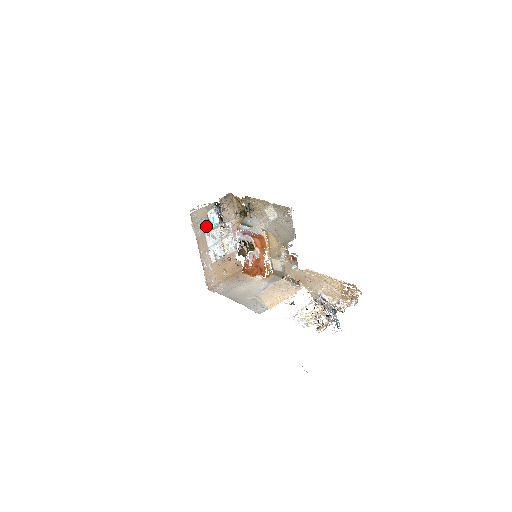
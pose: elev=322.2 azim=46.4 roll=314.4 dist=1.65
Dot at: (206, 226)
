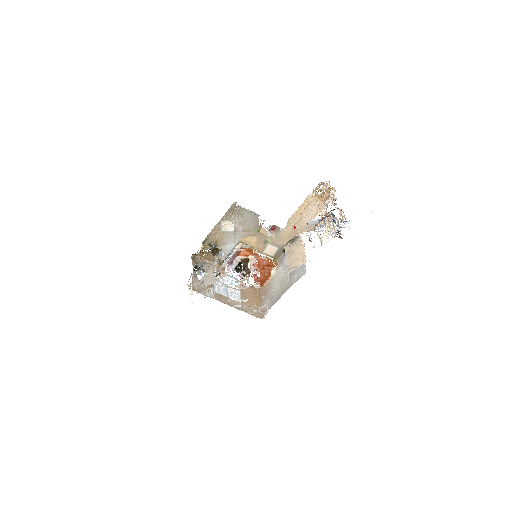
Dot at: (210, 278)
